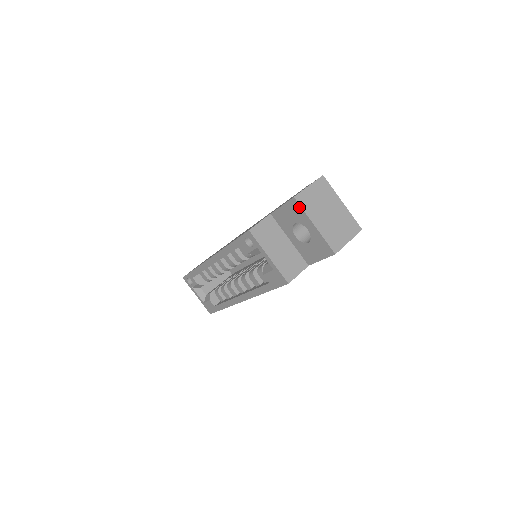
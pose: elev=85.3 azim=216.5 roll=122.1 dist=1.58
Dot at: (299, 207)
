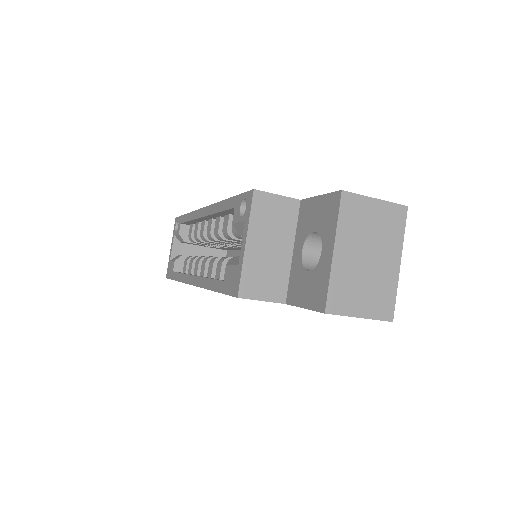
Dot at: (337, 209)
